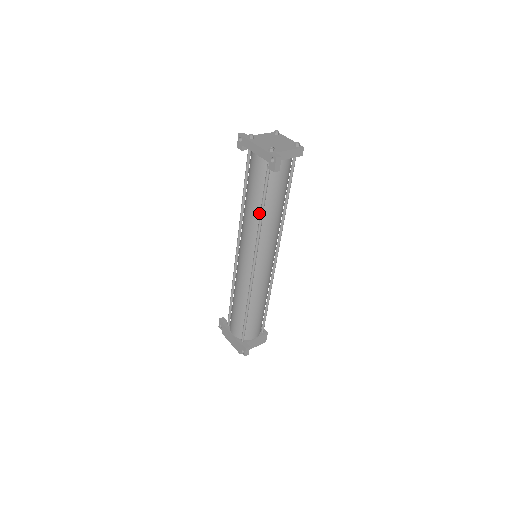
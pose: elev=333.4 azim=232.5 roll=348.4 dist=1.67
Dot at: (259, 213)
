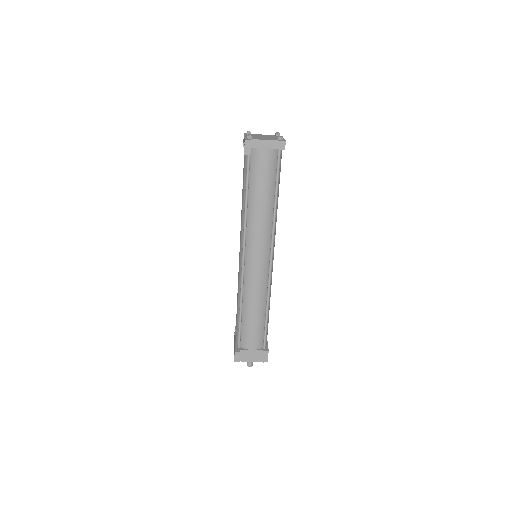
Dot at: (246, 202)
